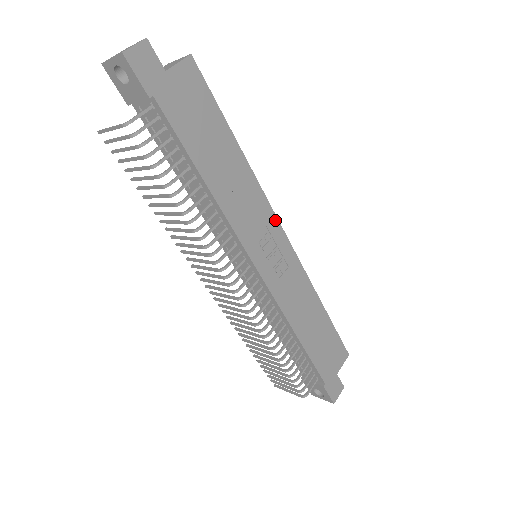
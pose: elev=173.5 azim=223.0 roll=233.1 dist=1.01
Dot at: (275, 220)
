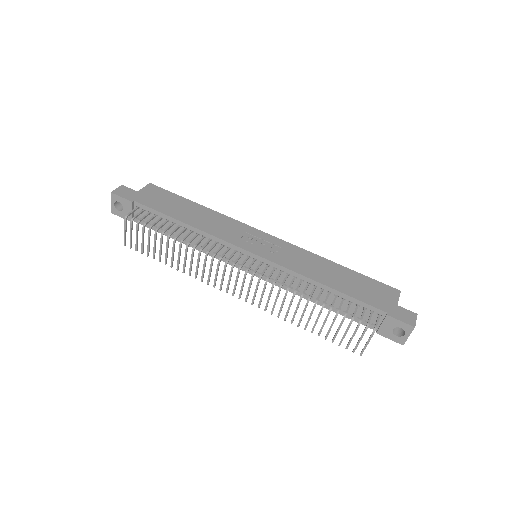
Dot at: (252, 229)
